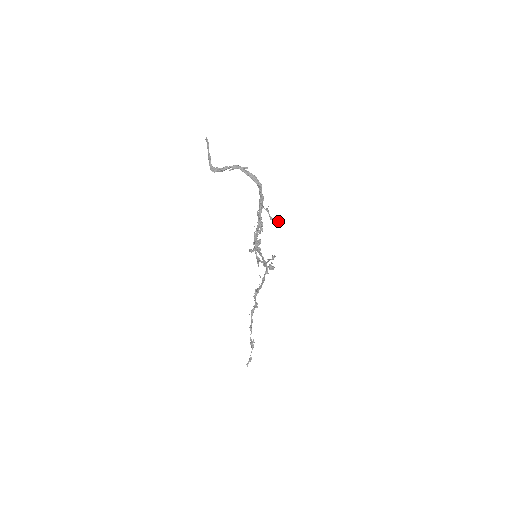
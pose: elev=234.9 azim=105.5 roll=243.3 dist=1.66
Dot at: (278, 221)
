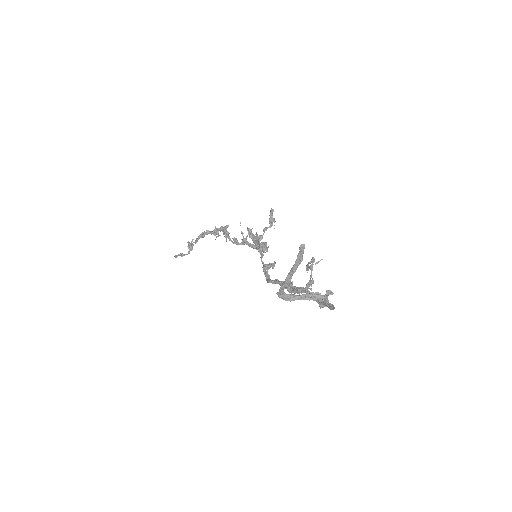
Dot at: (313, 261)
